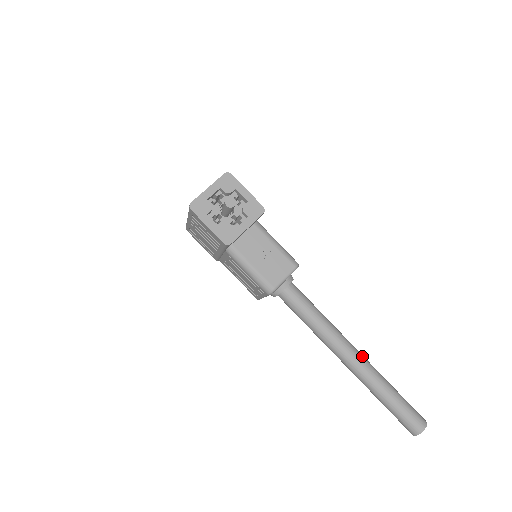
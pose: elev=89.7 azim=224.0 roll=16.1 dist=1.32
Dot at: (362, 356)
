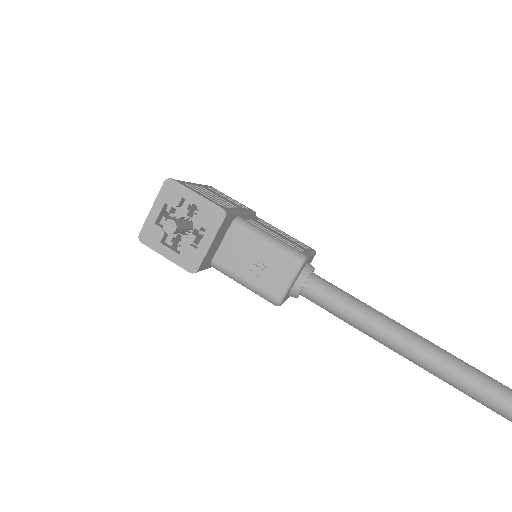
Dot at: (435, 351)
